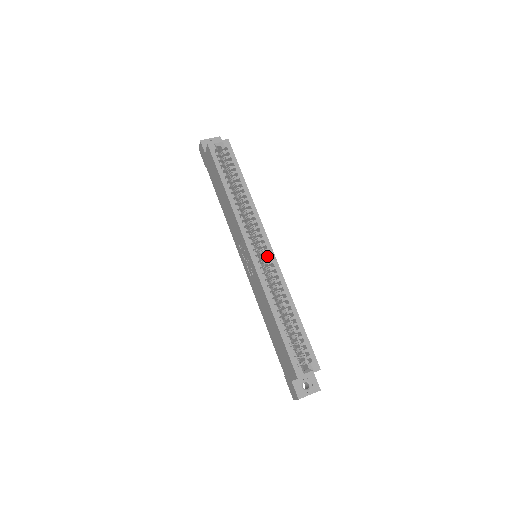
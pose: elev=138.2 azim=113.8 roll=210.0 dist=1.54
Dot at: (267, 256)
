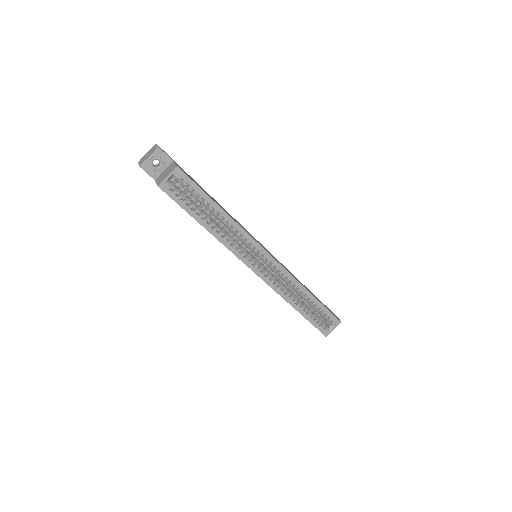
Dot at: (271, 266)
